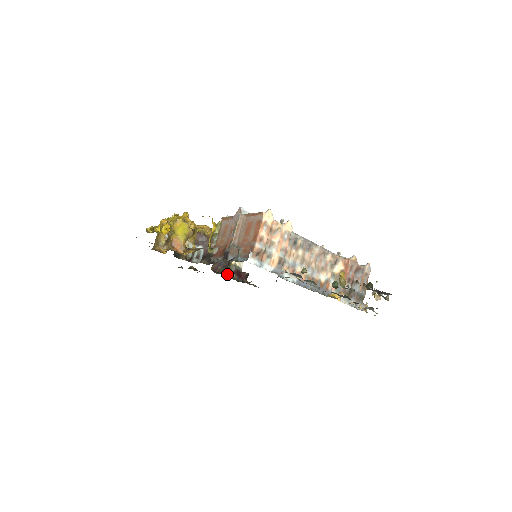
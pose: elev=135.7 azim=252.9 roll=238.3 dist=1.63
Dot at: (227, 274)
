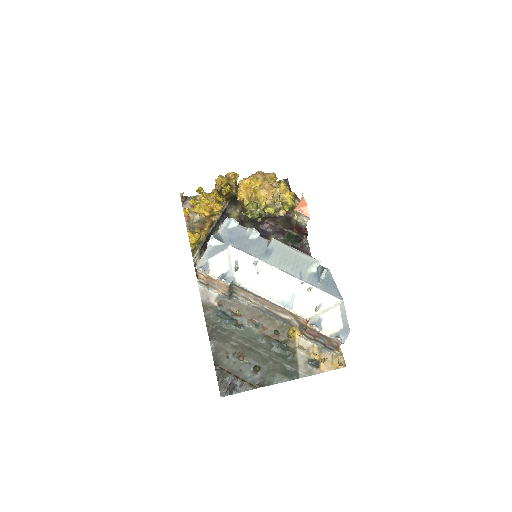
Dot at: (286, 226)
